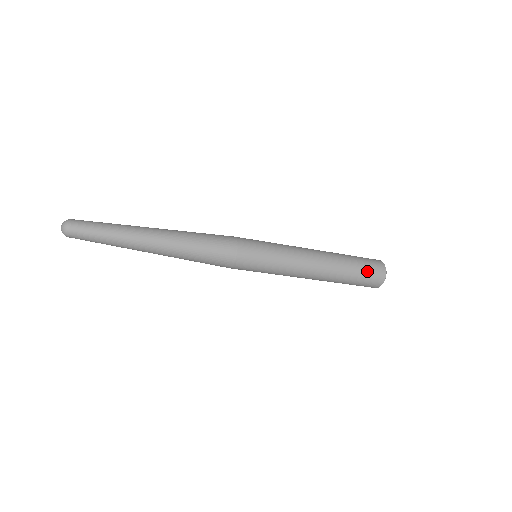
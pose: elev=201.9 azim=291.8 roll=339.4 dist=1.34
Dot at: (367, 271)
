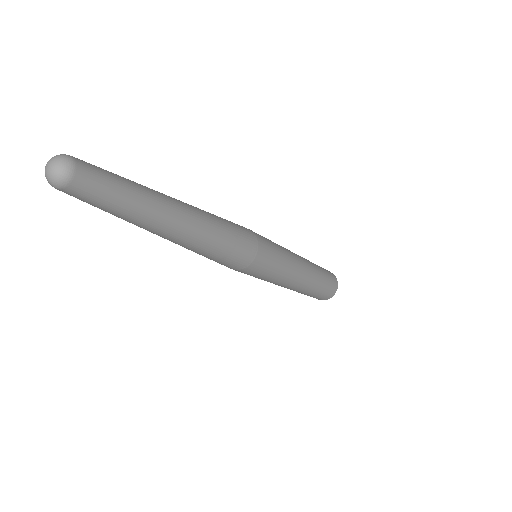
Dot at: (326, 271)
